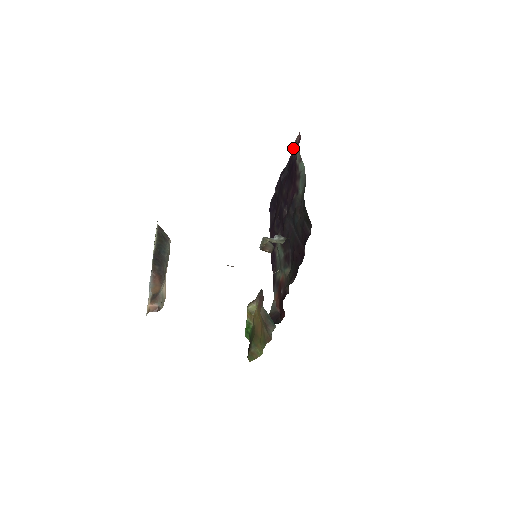
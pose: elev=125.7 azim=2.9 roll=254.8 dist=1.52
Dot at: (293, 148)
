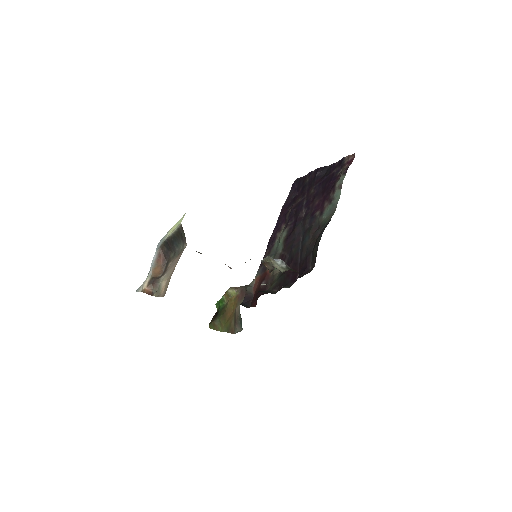
Dot at: (342, 161)
